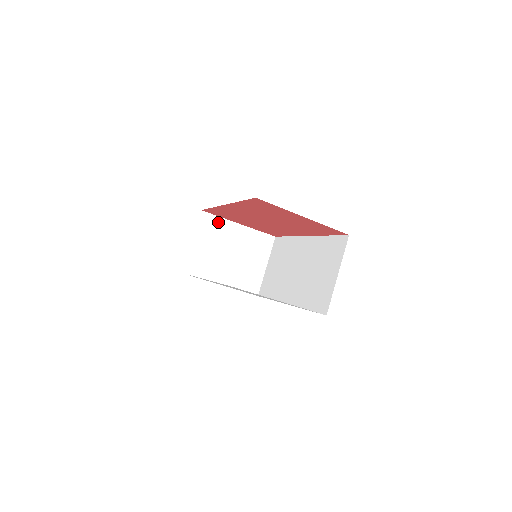
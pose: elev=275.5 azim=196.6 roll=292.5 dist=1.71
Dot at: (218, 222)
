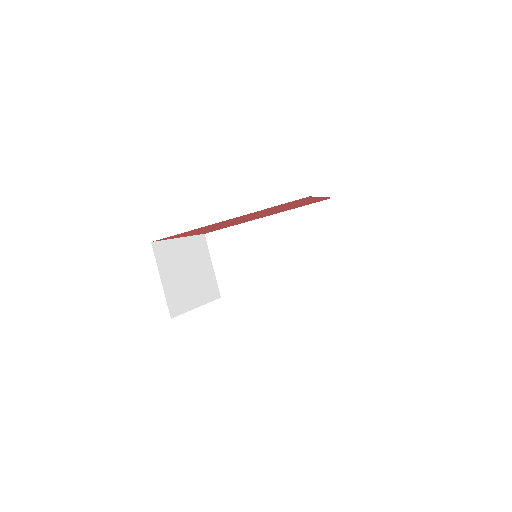
Dot at: (167, 246)
